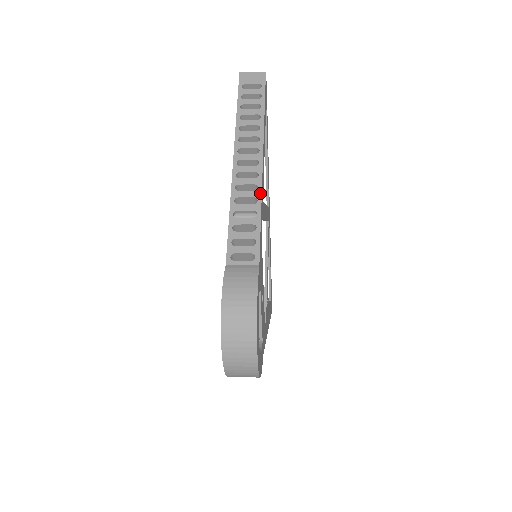
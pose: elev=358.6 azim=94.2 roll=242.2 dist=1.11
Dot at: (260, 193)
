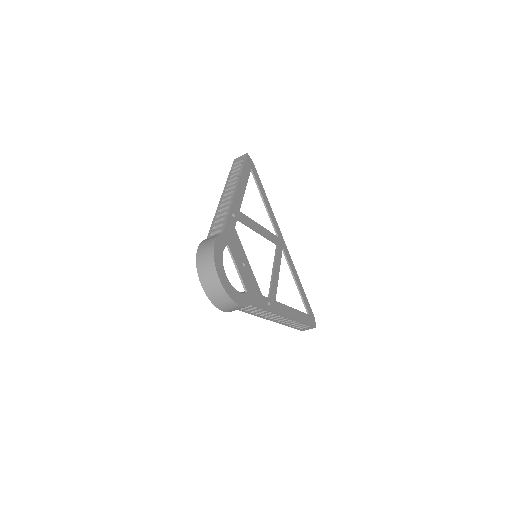
Dot at: (231, 203)
